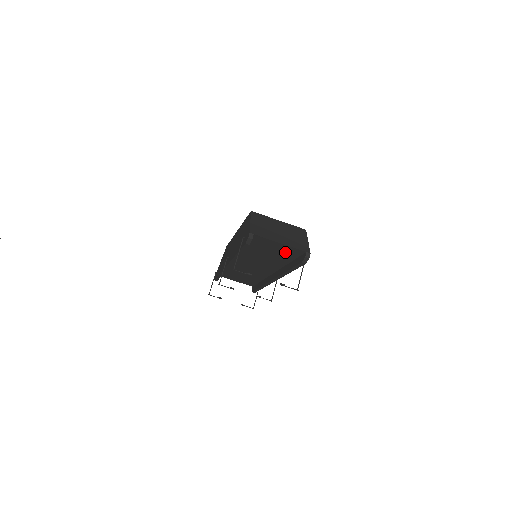
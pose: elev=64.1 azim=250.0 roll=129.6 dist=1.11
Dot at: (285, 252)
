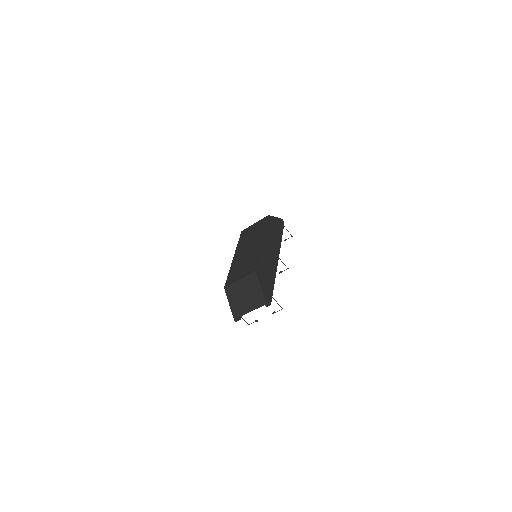
Dot at: occluded
